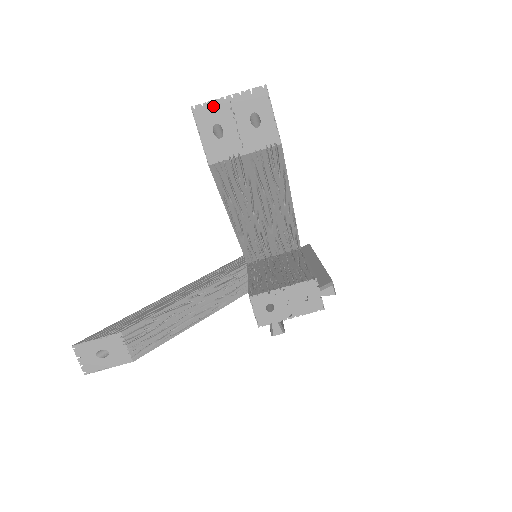
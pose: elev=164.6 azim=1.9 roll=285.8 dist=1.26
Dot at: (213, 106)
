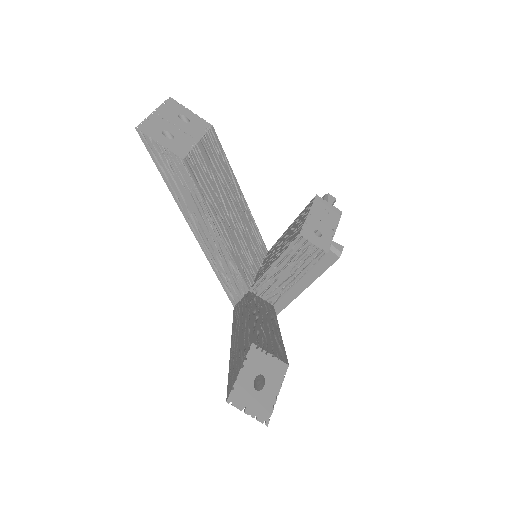
Dot at: (150, 121)
